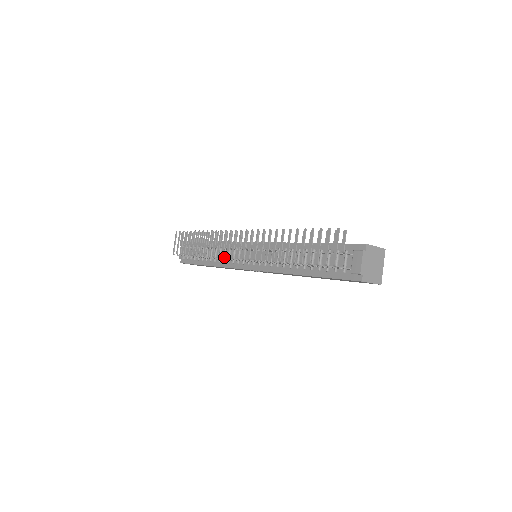
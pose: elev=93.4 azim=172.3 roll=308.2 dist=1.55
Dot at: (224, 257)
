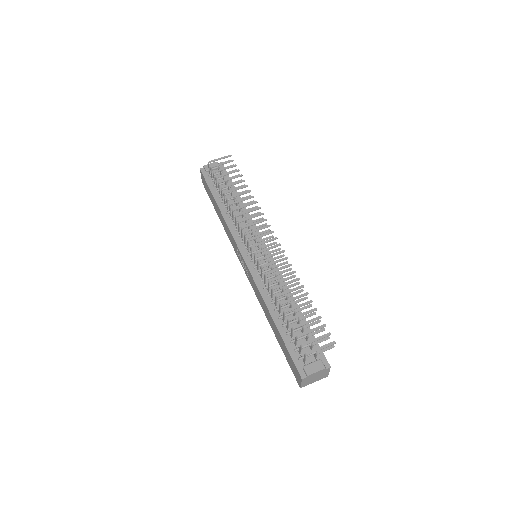
Dot at: (237, 222)
